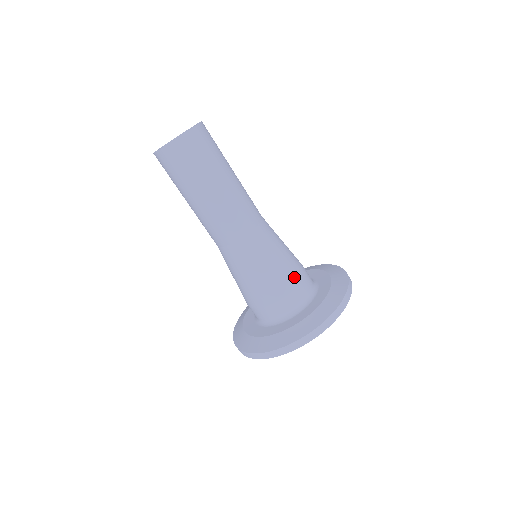
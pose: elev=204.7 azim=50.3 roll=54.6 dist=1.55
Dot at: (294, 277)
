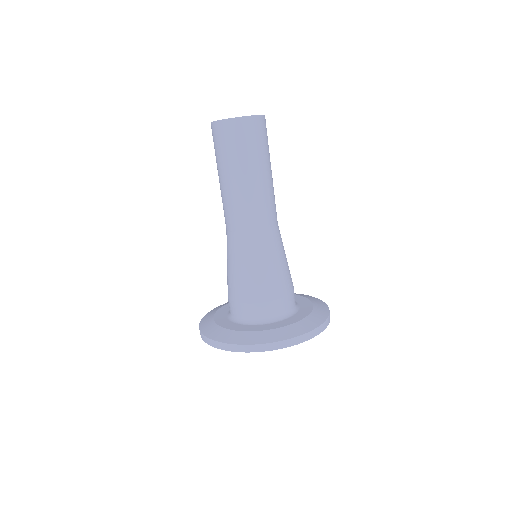
Dot at: (290, 284)
